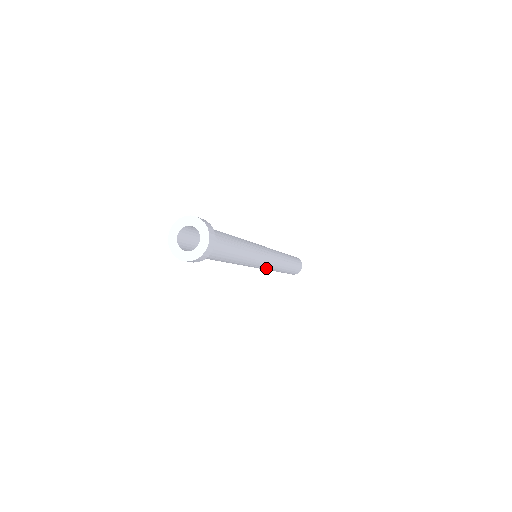
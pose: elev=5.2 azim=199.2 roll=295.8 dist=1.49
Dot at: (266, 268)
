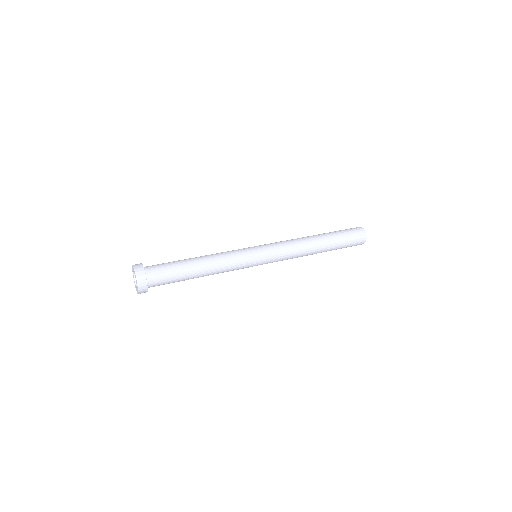
Dot at: occluded
